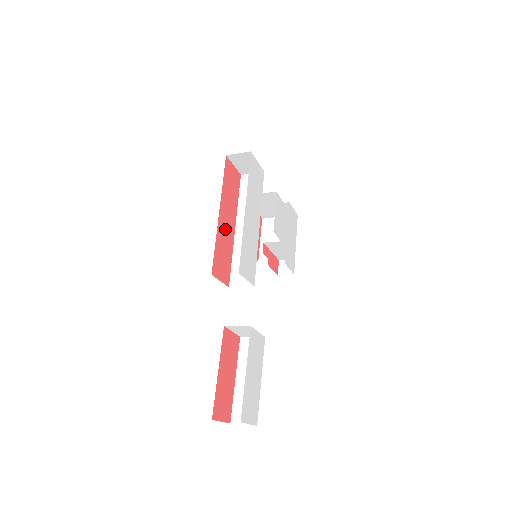
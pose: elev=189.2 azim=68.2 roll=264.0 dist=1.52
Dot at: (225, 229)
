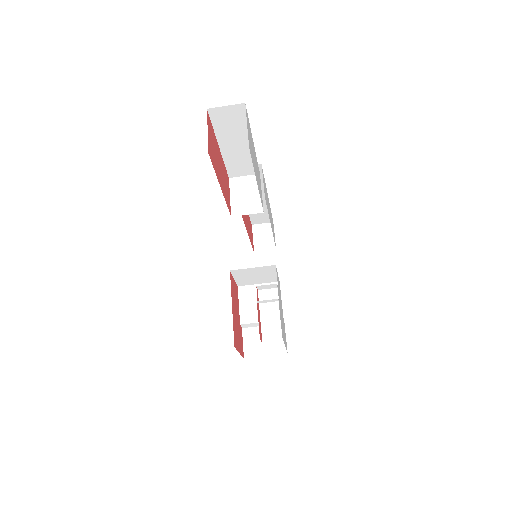
Dot at: occluded
